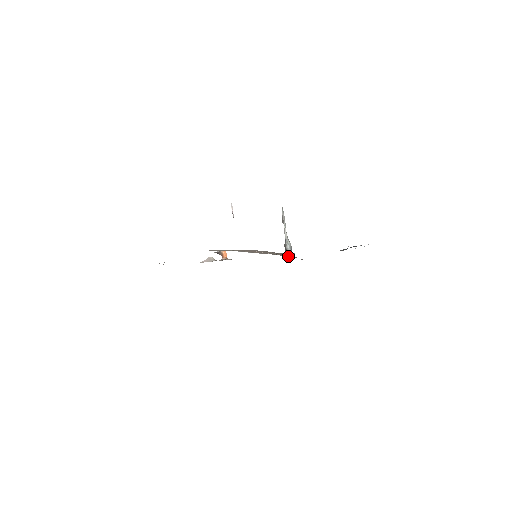
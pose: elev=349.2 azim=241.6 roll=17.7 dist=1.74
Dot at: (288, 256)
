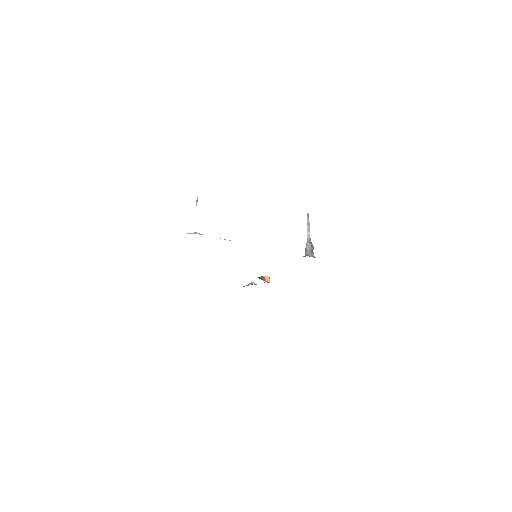
Dot at: occluded
